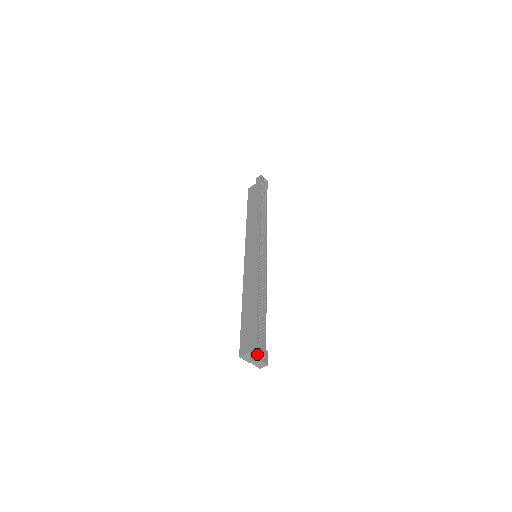
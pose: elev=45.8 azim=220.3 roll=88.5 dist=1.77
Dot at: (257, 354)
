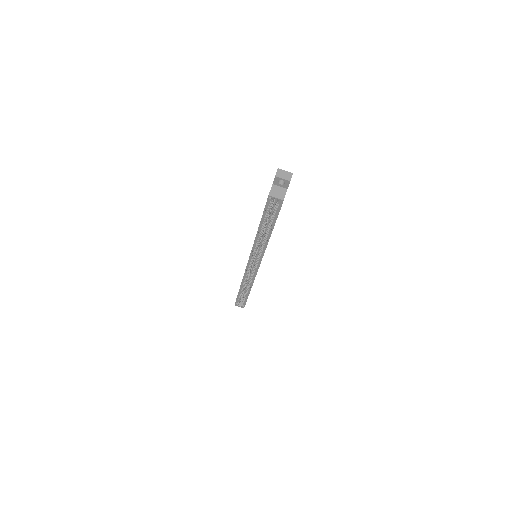
Dot at: occluded
